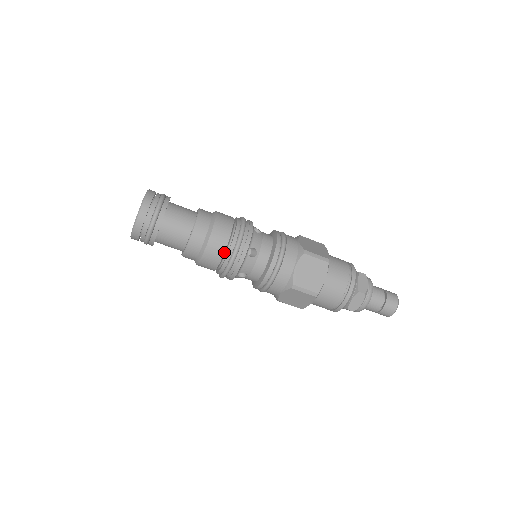
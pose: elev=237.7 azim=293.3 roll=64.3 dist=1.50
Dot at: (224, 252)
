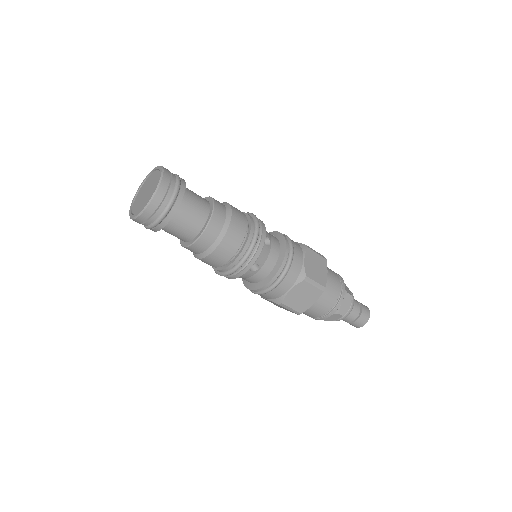
Dot at: (226, 262)
